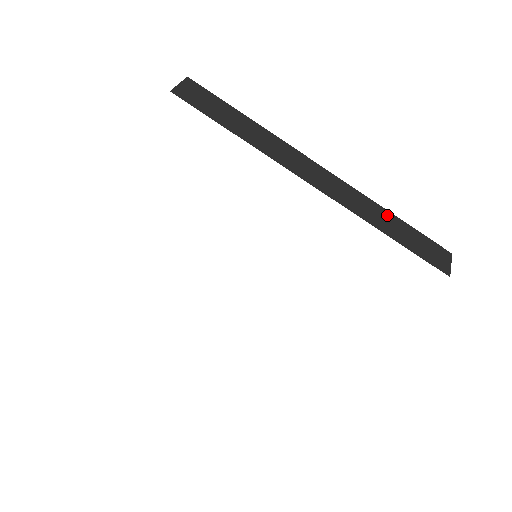
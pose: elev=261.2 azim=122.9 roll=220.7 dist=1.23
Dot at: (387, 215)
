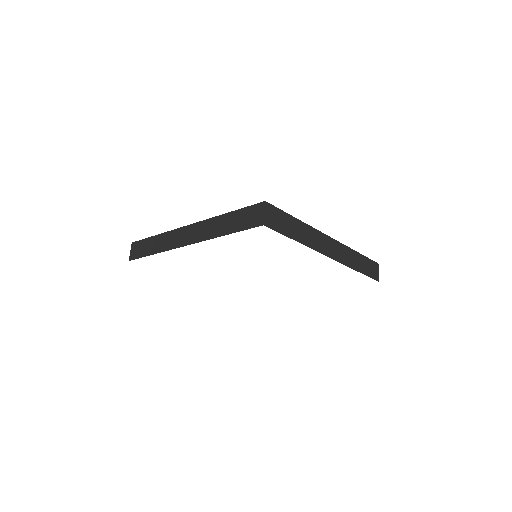
Dot at: (356, 255)
